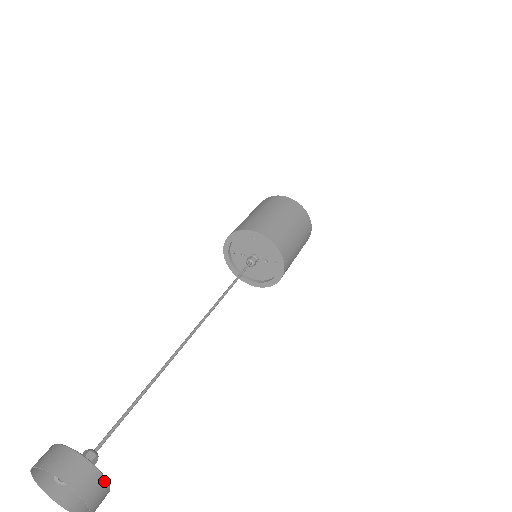
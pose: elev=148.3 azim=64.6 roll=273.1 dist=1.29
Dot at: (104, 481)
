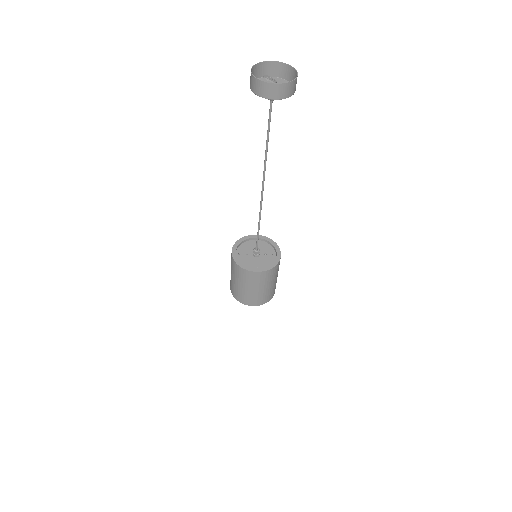
Dot at: occluded
